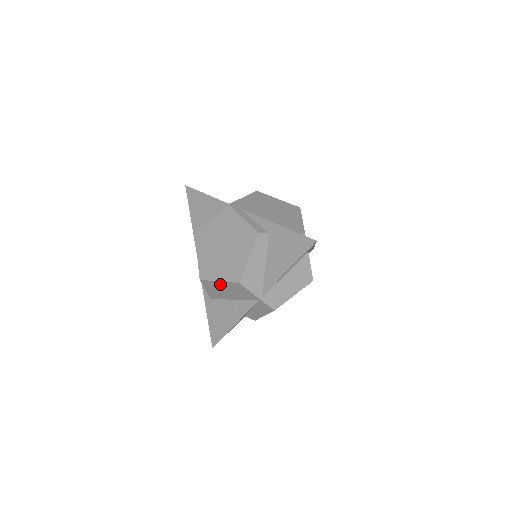
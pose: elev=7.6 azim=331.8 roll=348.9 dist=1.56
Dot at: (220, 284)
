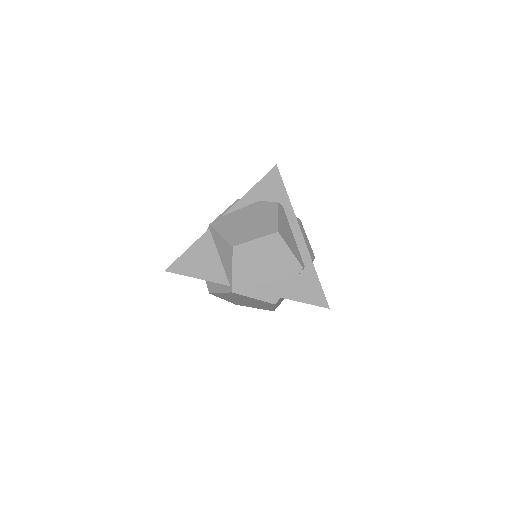
Dot at: occluded
